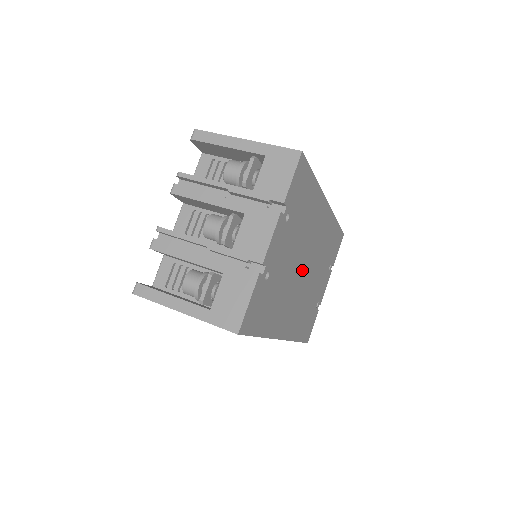
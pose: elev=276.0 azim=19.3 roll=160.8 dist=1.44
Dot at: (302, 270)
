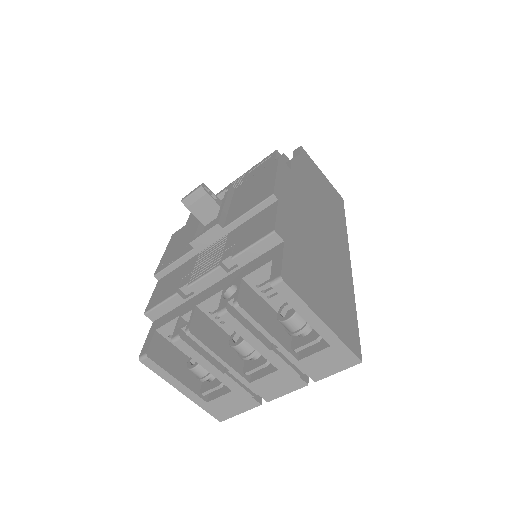
Dot at: occluded
